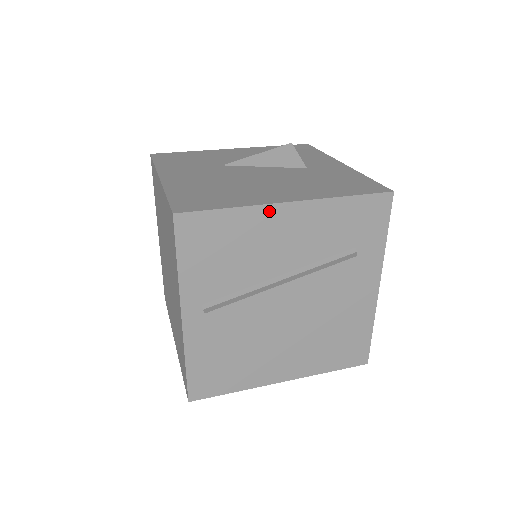
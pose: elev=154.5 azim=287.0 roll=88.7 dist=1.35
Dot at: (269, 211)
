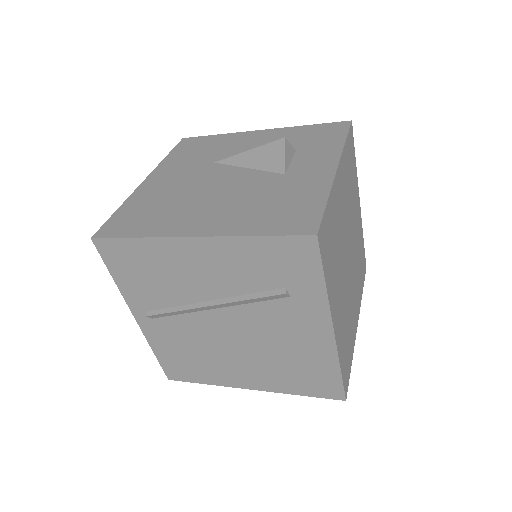
Dot at: (174, 243)
